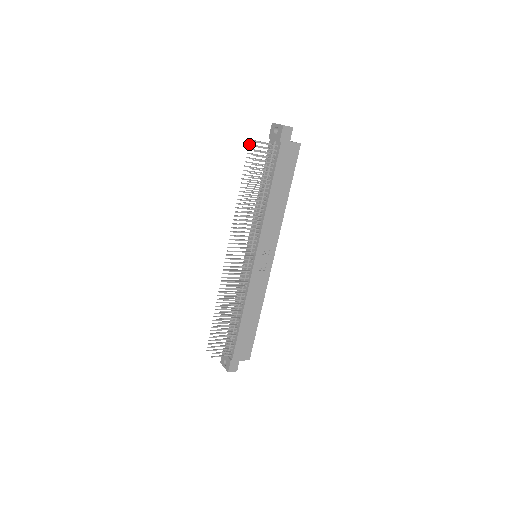
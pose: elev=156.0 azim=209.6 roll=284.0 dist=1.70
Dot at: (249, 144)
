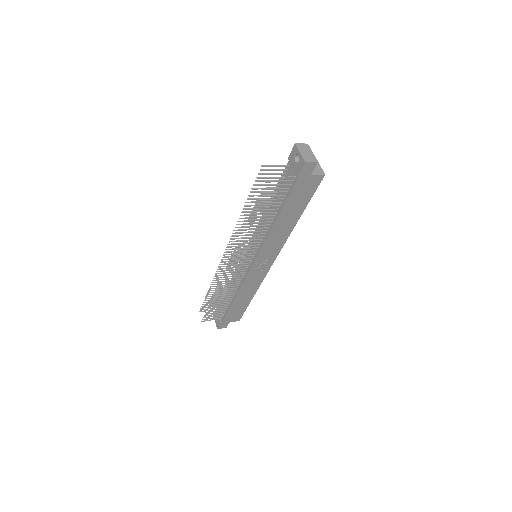
Dot at: (260, 170)
